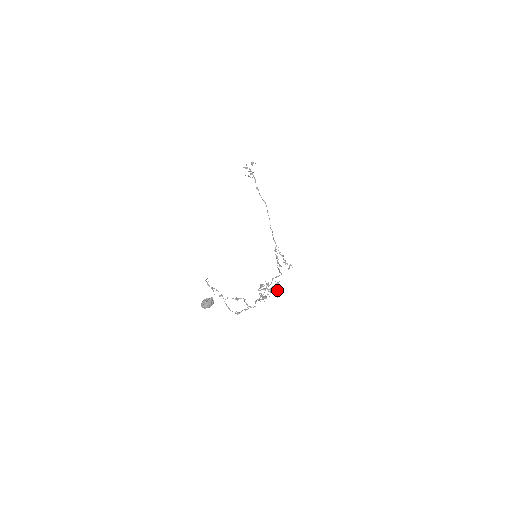
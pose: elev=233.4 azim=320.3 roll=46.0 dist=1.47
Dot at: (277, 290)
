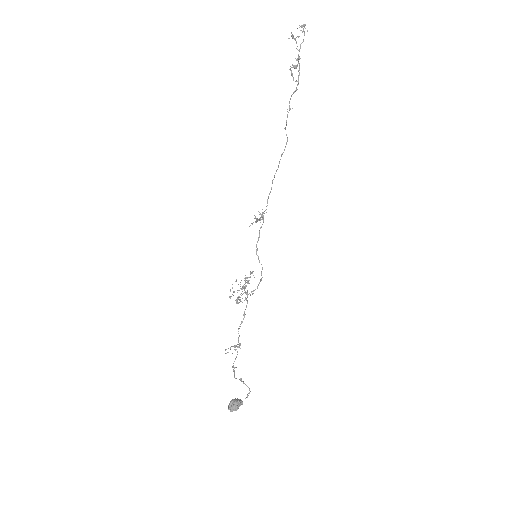
Dot at: (248, 281)
